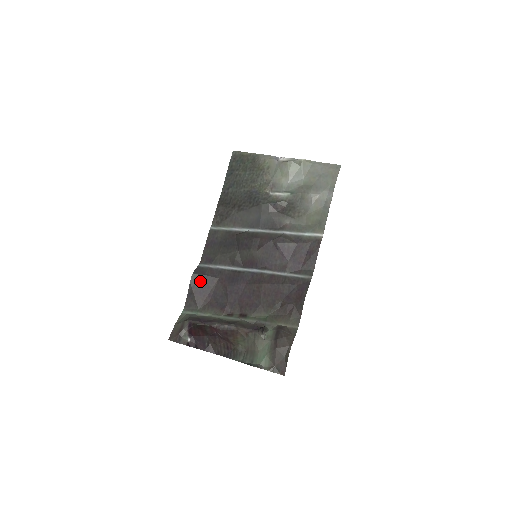
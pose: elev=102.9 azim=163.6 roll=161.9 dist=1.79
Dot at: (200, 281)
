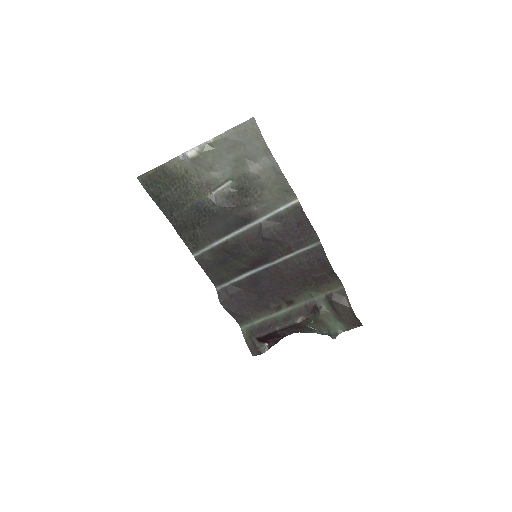
Dot at: (231, 302)
